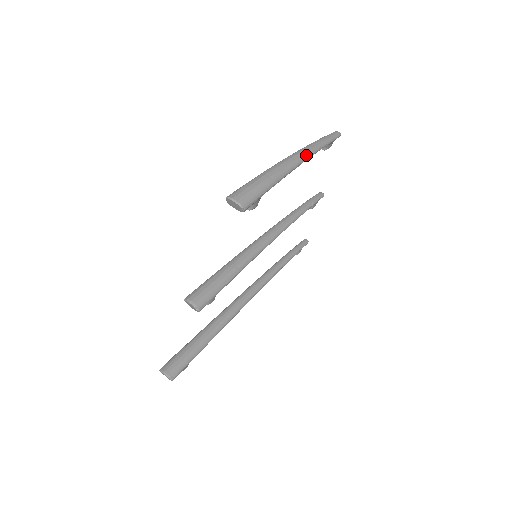
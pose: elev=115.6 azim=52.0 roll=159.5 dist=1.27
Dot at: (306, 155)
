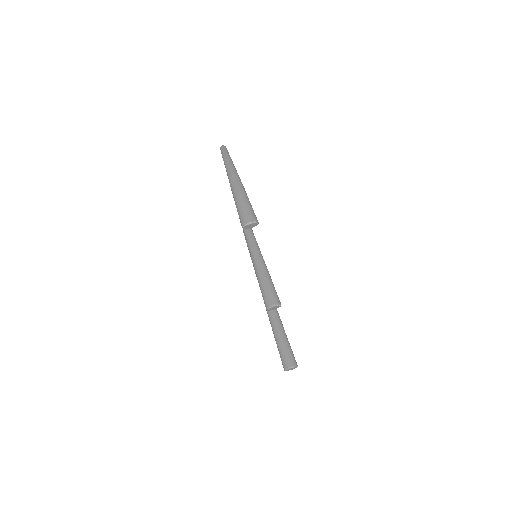
Dot at: (235, 171)
